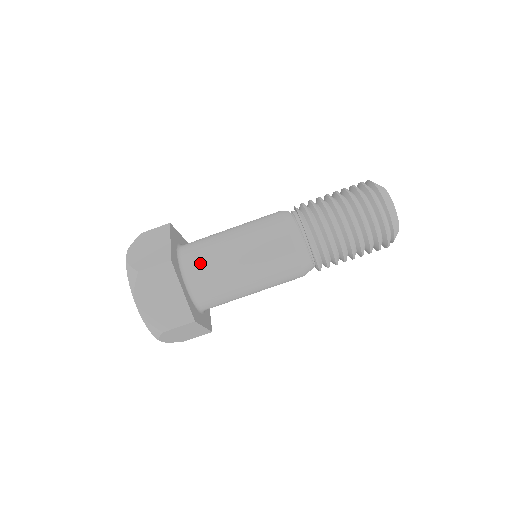
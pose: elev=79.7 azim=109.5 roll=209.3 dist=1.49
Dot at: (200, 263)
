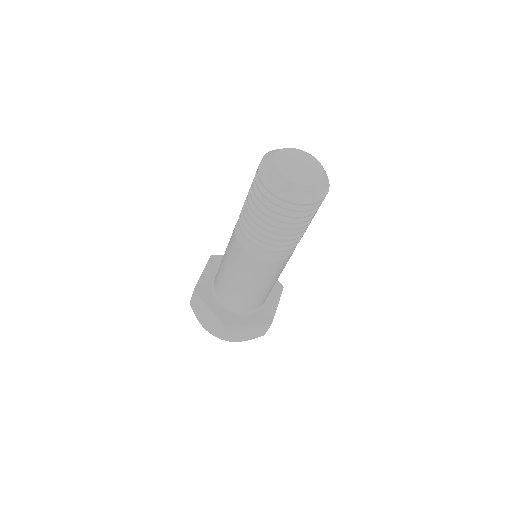
Dot at: (217, 282)
